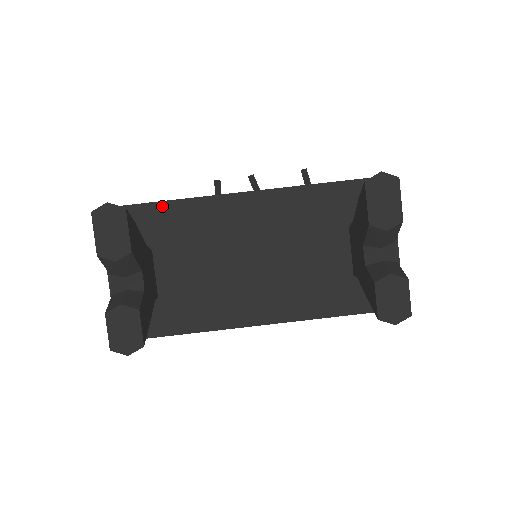
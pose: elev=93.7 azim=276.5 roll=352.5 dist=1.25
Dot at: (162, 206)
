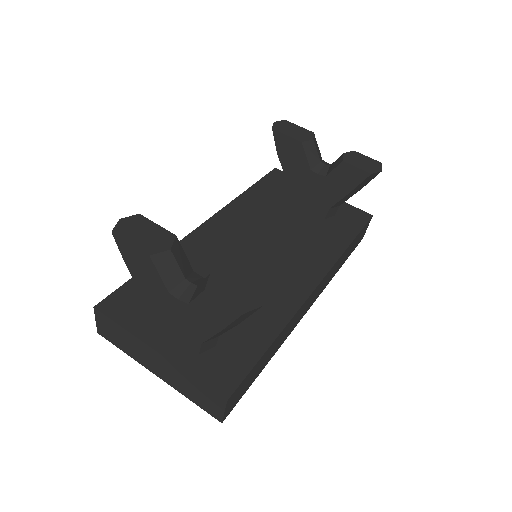
Dot at: occluded
